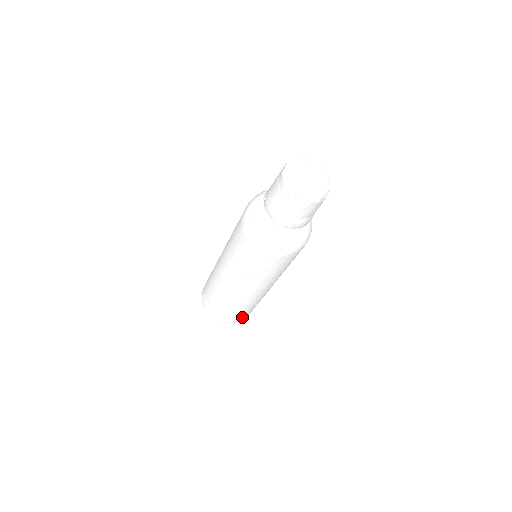
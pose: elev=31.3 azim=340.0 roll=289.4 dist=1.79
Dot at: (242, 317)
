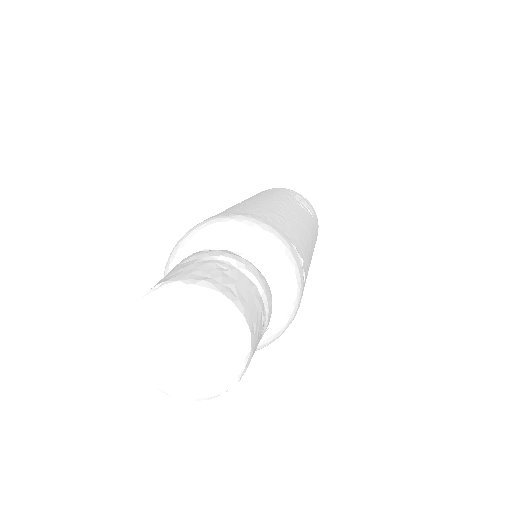
Dot at: occluded
